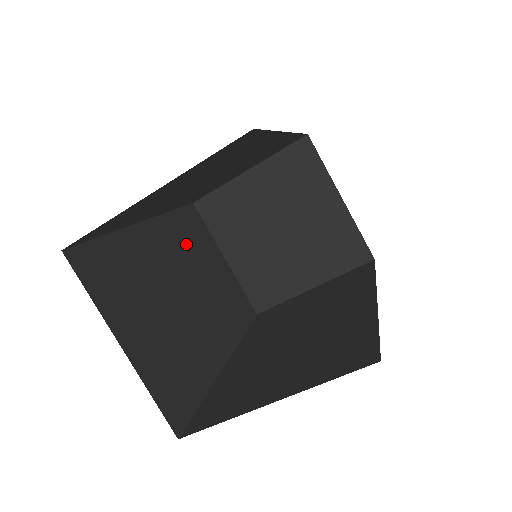
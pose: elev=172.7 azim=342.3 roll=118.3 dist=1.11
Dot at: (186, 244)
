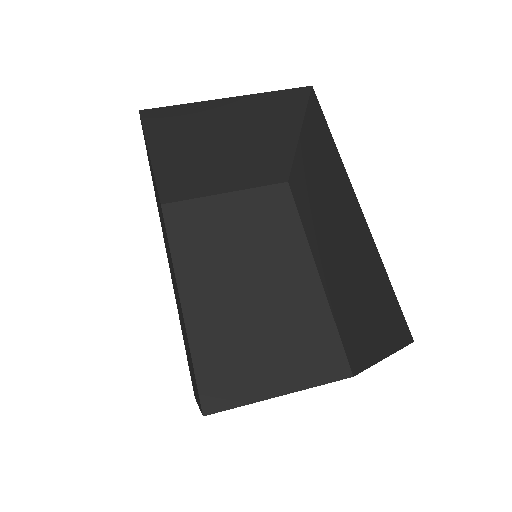
Dot at: (206, 252)
